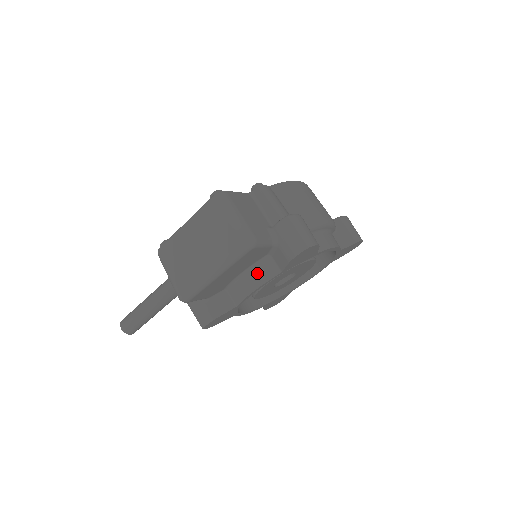
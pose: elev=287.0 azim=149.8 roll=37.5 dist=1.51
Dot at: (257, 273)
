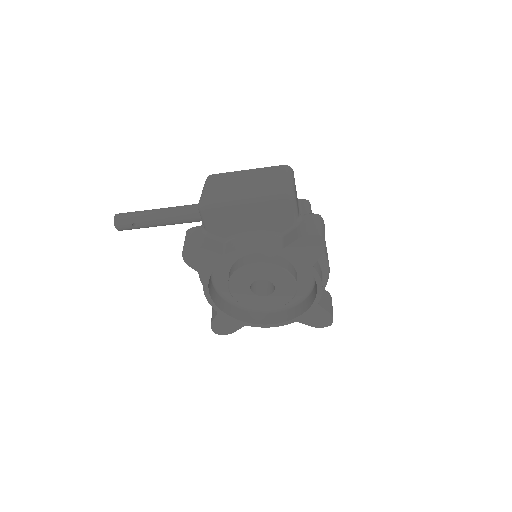
Dot at: (264, 238)
